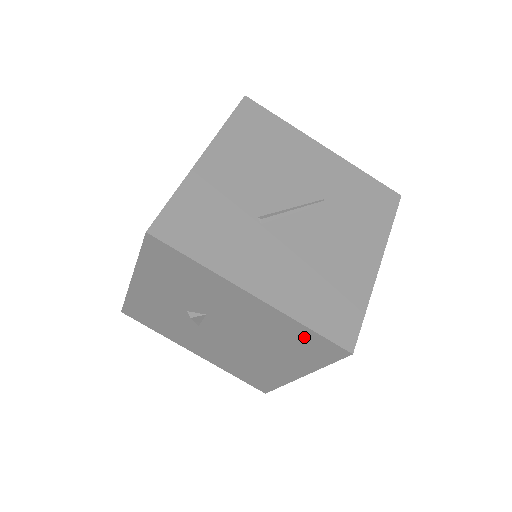
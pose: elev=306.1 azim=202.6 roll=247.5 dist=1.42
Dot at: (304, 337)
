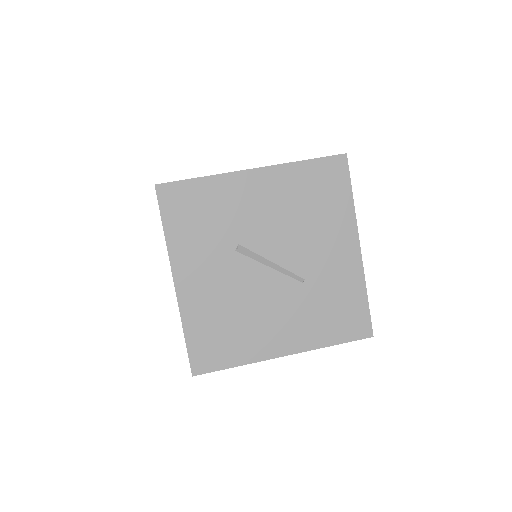
Dot at: occluded
